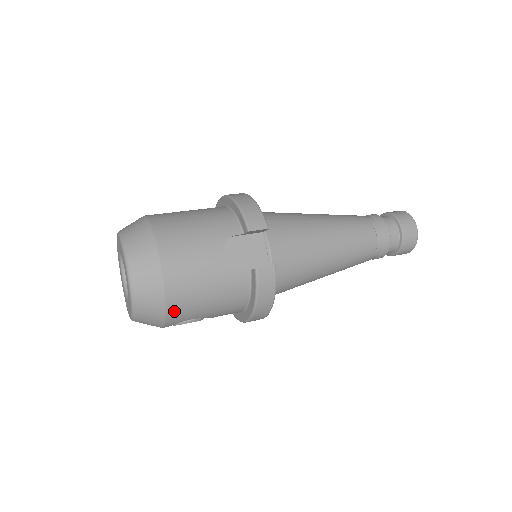
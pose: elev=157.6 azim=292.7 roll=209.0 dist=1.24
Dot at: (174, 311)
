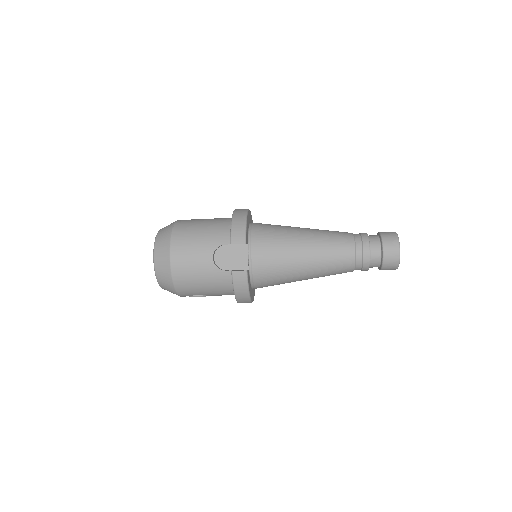
Dot at: (181, 289)
